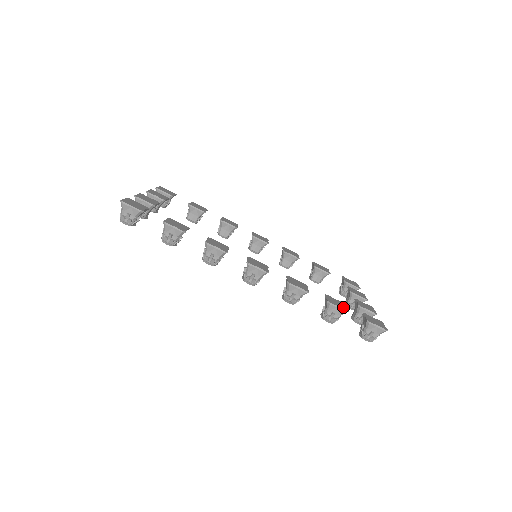
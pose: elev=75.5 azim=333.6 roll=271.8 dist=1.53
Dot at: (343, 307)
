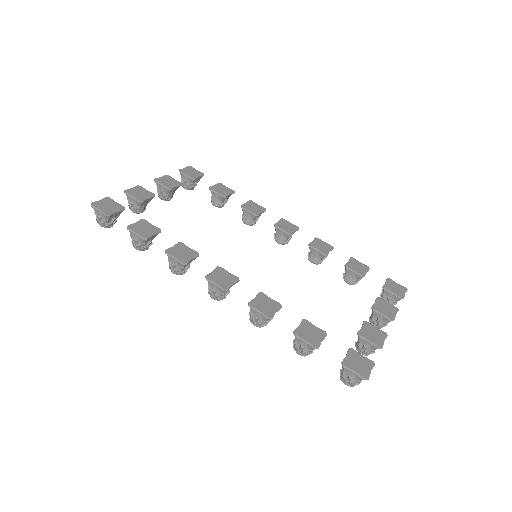
Dot at: (314, 341)
